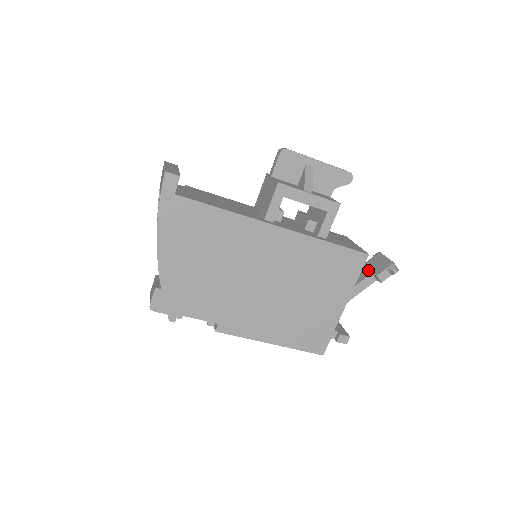
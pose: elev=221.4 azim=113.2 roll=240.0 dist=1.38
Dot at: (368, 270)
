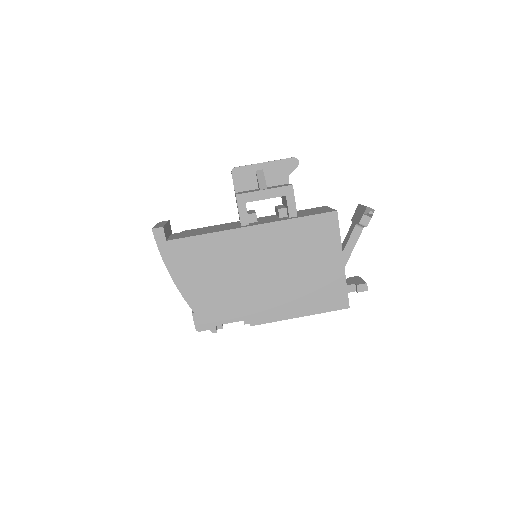
Dot at: (353, 223)
